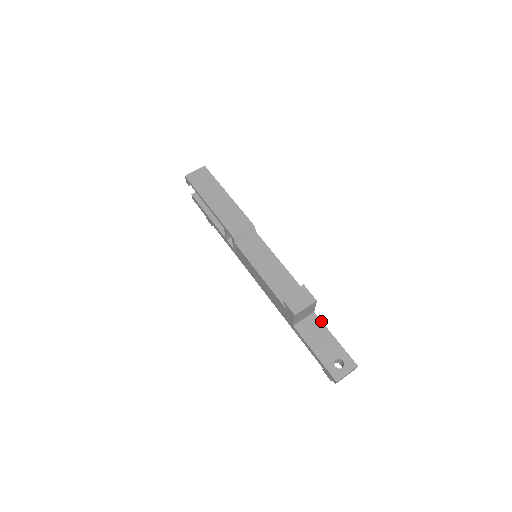
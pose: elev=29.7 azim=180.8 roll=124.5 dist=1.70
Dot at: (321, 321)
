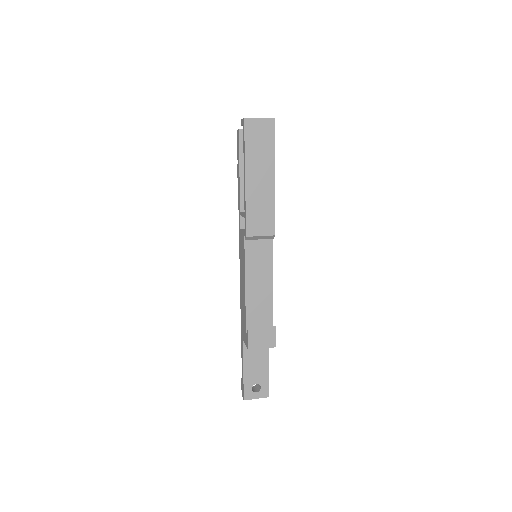
Dot at: occluded
